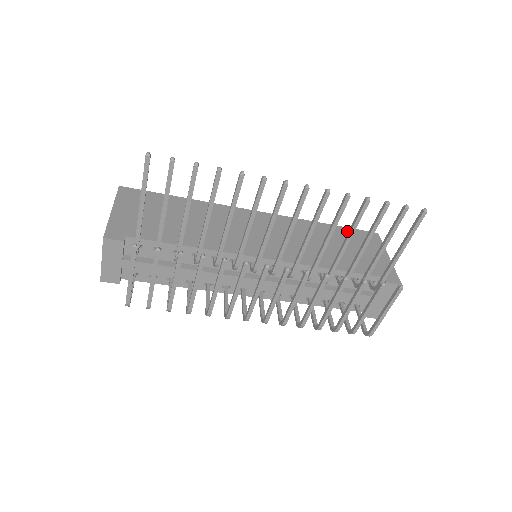
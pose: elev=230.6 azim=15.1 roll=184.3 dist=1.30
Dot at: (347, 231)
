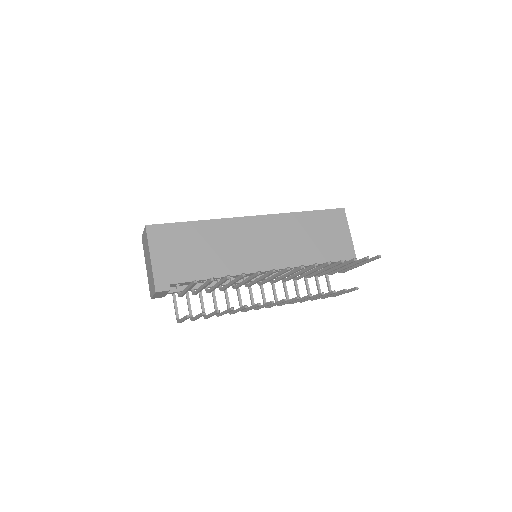
Dot at: (321, 215)
